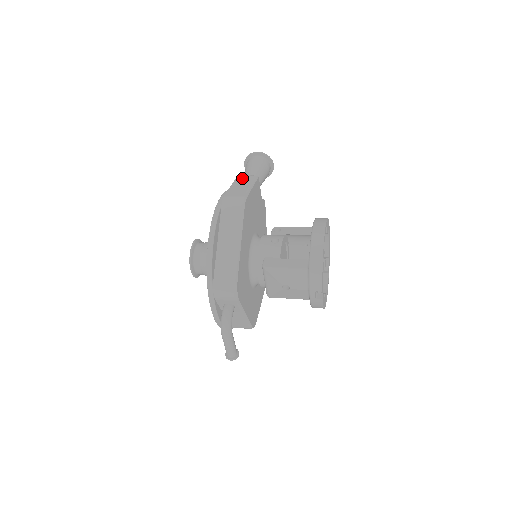
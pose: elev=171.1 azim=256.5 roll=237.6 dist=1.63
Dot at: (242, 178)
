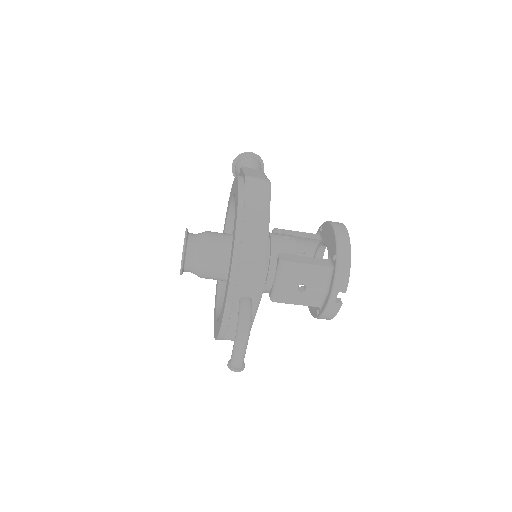
Dot at: (249, 168)
